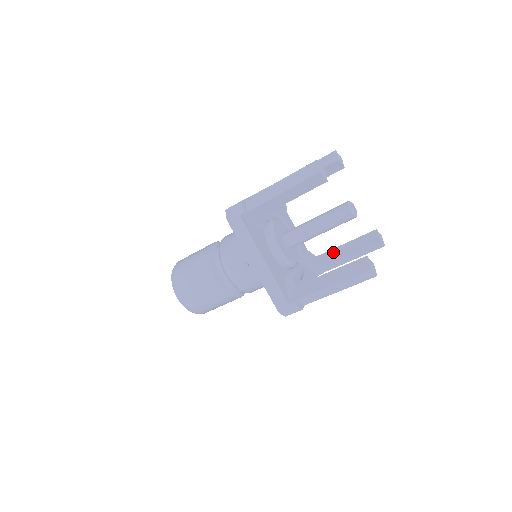
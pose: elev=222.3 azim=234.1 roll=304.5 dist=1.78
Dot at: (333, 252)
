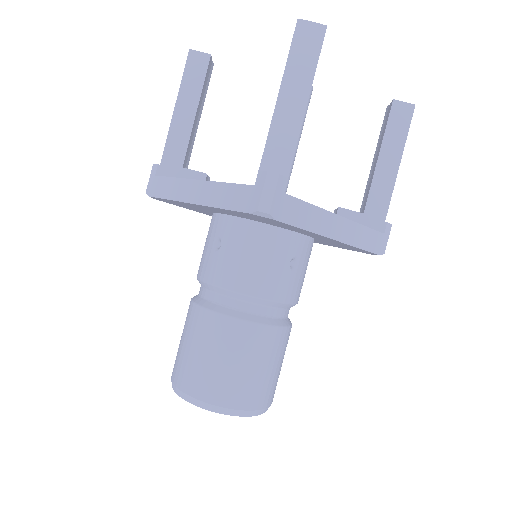
Dot at: (368, 184)
